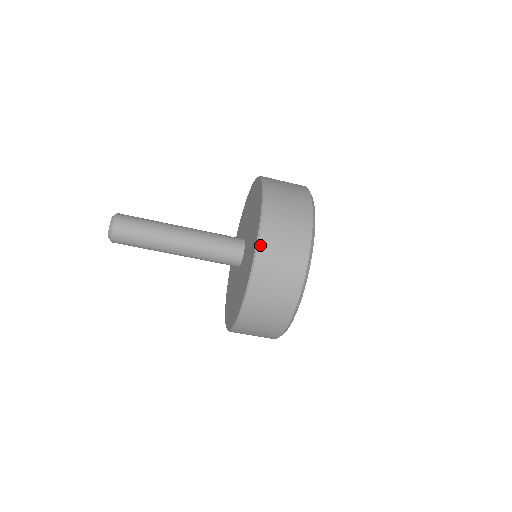
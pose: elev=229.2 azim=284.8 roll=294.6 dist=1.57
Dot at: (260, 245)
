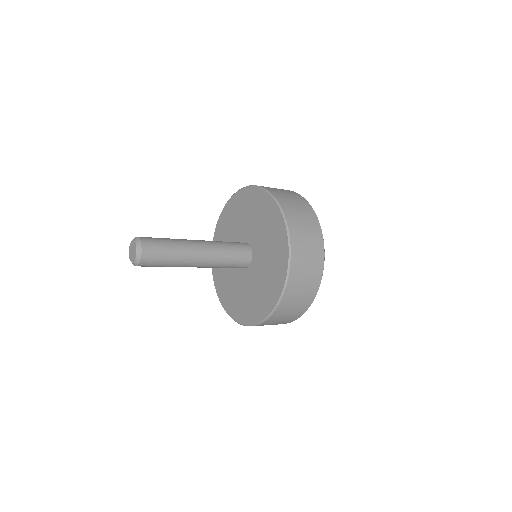
Dot at: (281, 303)
